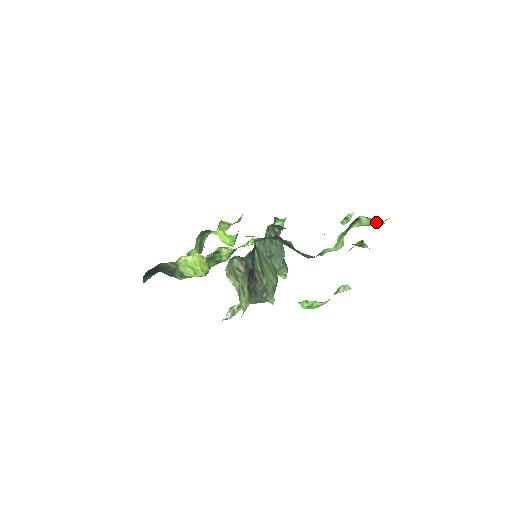
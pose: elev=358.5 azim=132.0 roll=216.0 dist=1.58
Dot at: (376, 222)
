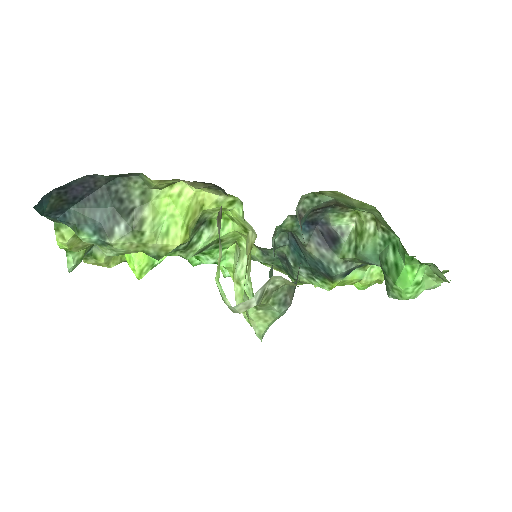
Dot at: (375, 275)
